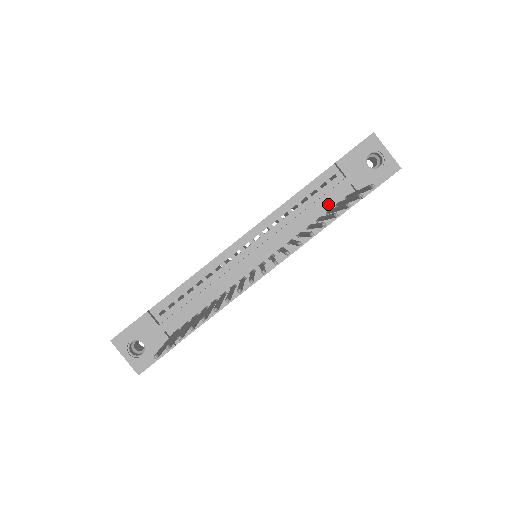
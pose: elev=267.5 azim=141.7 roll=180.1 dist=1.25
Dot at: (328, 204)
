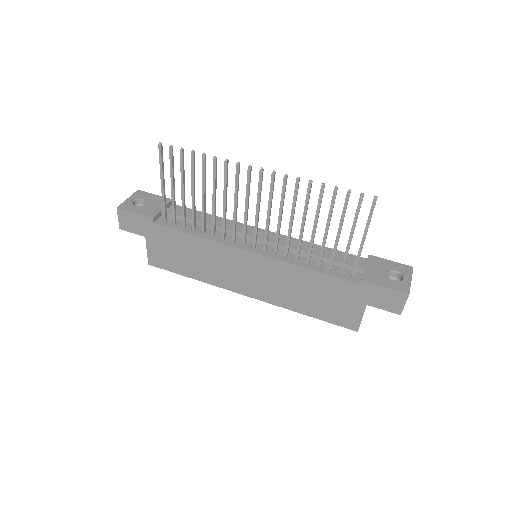
Dot at: (335, 266)
